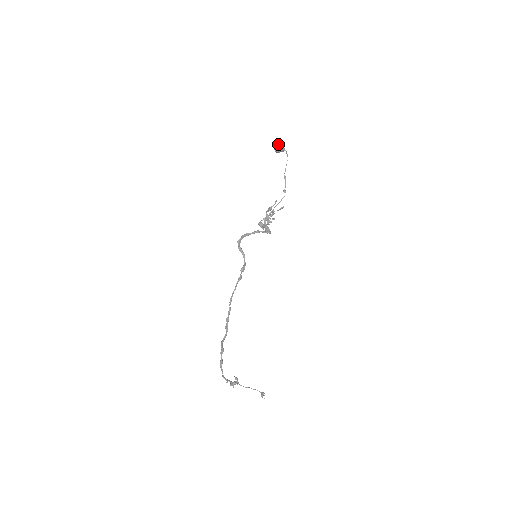
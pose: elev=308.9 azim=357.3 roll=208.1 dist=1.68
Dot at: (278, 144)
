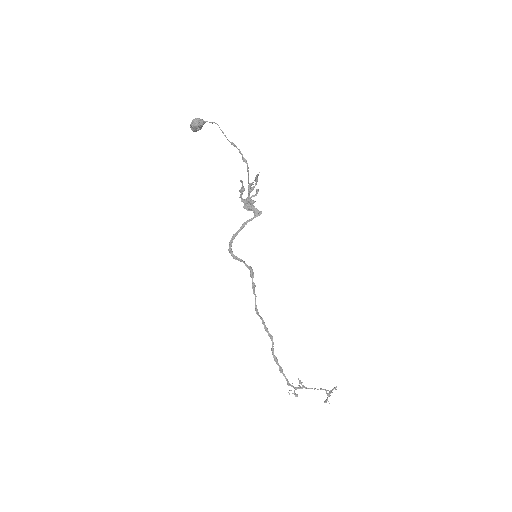
Dot at: (190, 124)
